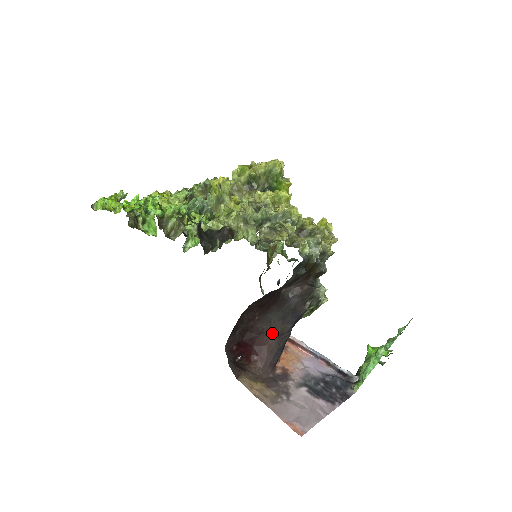
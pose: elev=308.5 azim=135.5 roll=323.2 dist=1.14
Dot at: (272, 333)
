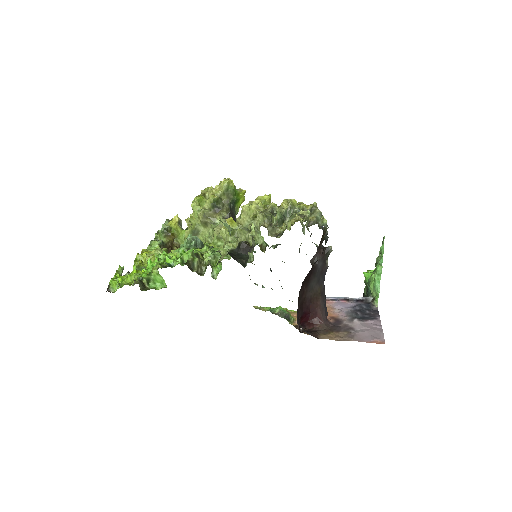
Dot at: (317, 296)
